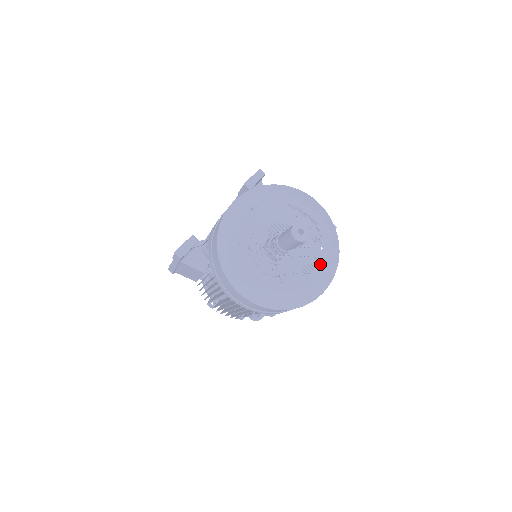
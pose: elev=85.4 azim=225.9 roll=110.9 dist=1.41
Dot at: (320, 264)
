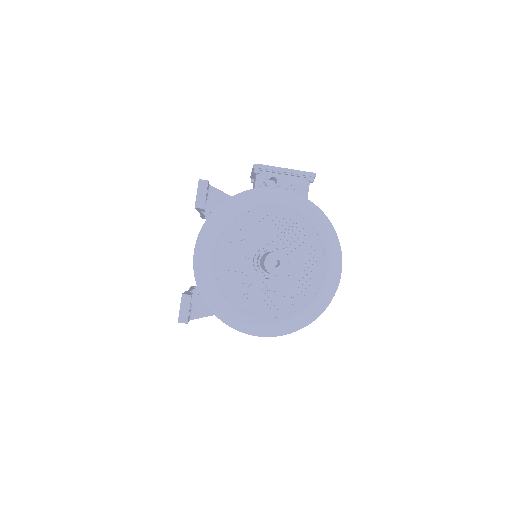
Dot at: (319, 258)
